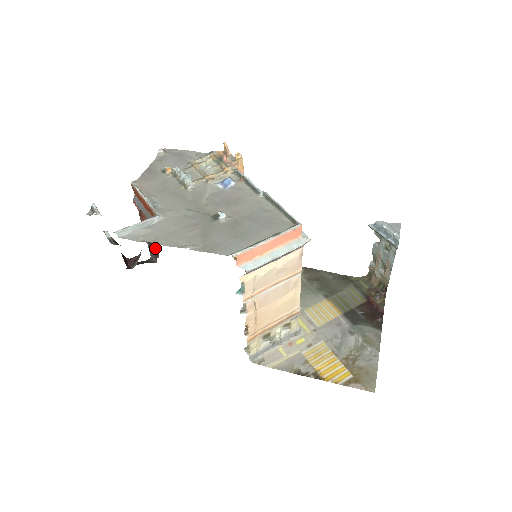
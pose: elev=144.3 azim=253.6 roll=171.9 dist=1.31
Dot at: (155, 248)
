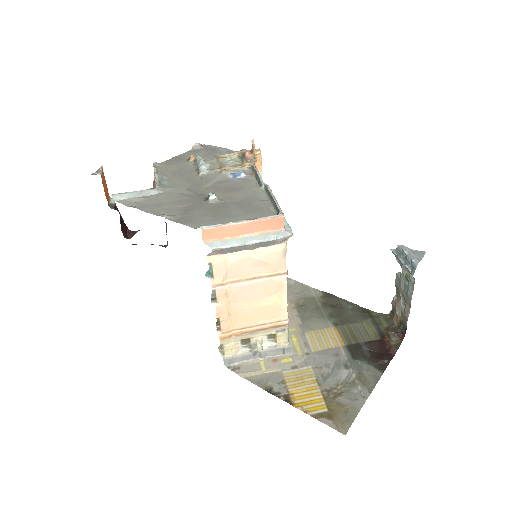
Dot at: occluded
